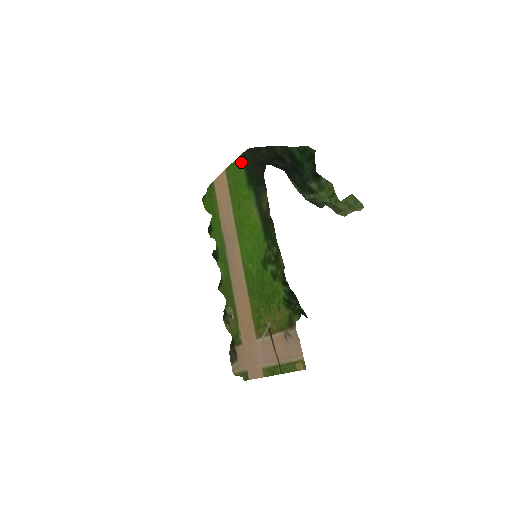
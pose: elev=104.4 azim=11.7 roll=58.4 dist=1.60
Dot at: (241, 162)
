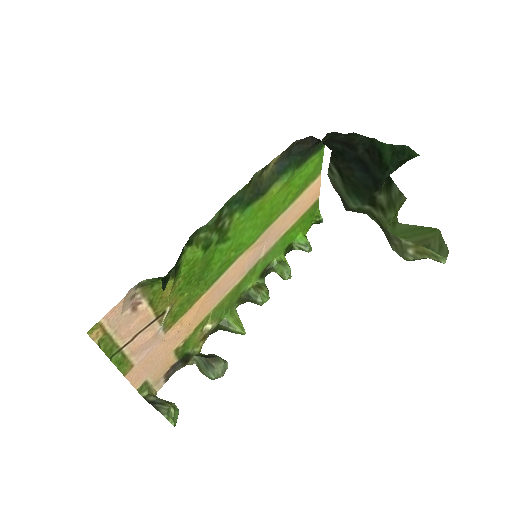
Dot at: (319, 152)
